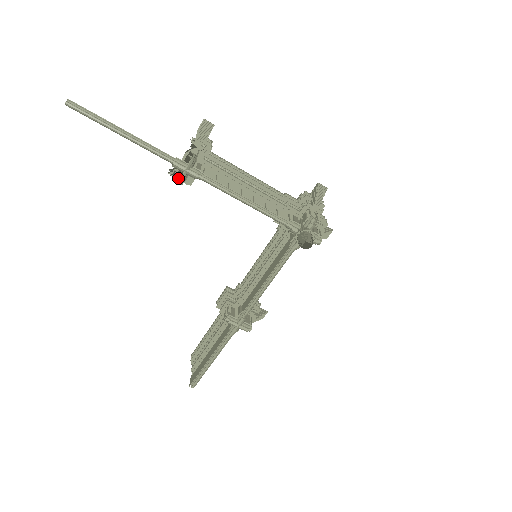
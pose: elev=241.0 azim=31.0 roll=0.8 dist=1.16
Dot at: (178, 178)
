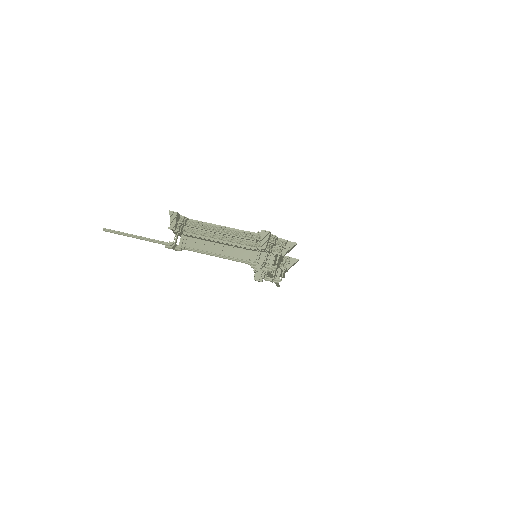
Dot at: occluded
